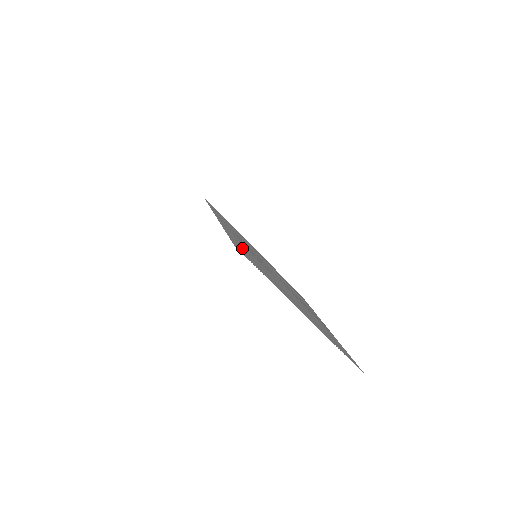
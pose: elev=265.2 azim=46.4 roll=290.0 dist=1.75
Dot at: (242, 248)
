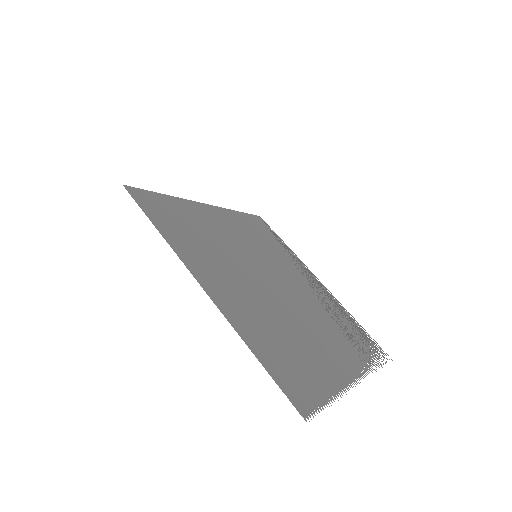
Dot at: (177, 212)
